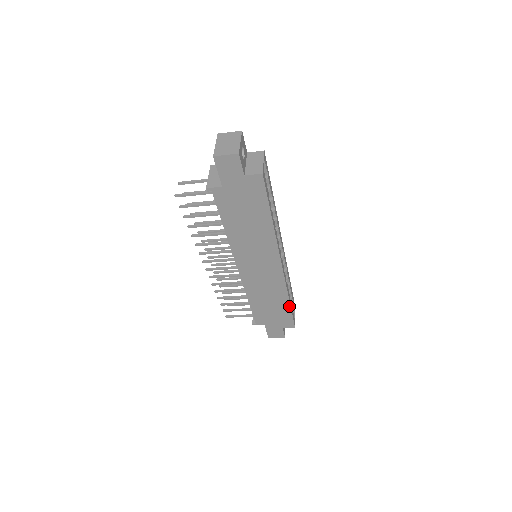
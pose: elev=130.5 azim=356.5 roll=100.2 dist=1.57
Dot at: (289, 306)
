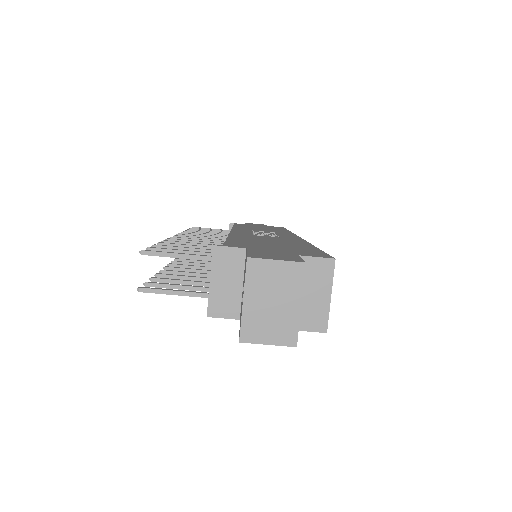
Dot at: occluded
